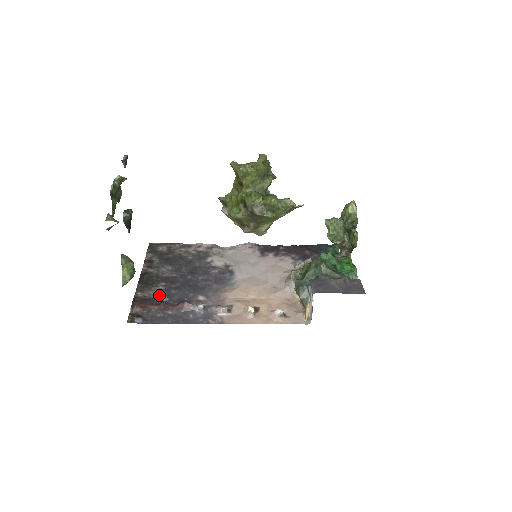
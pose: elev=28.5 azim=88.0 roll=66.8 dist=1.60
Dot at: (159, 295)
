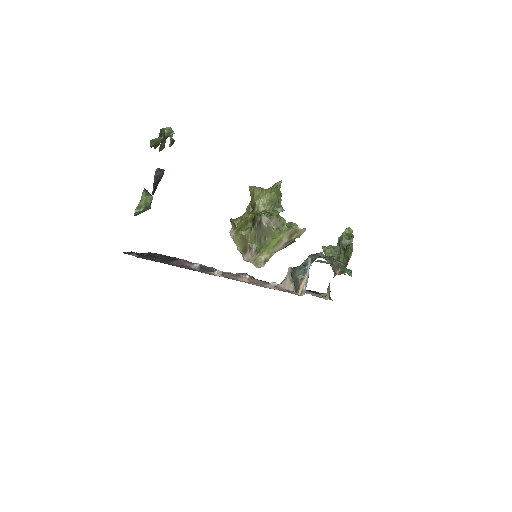
Dot at: occluded
